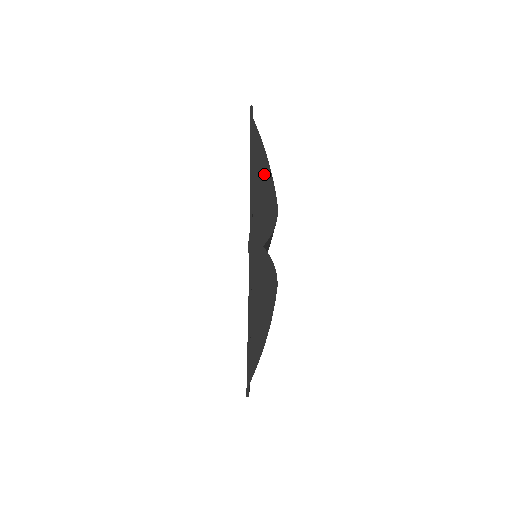
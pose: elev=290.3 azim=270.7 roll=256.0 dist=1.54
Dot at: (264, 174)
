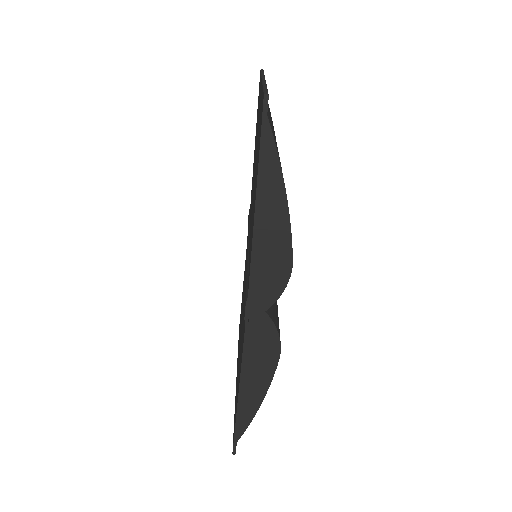
Dot at: (277, 214)
